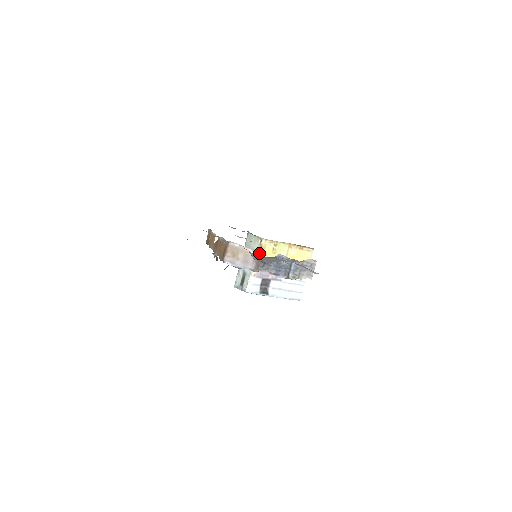
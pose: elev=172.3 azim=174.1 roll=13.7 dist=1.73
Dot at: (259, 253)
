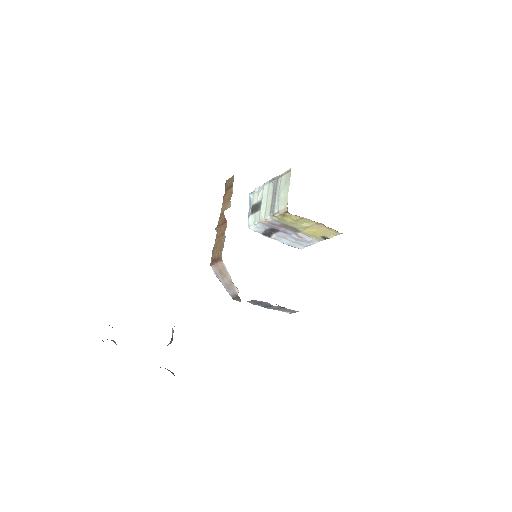
Dot at: (279, 216)
